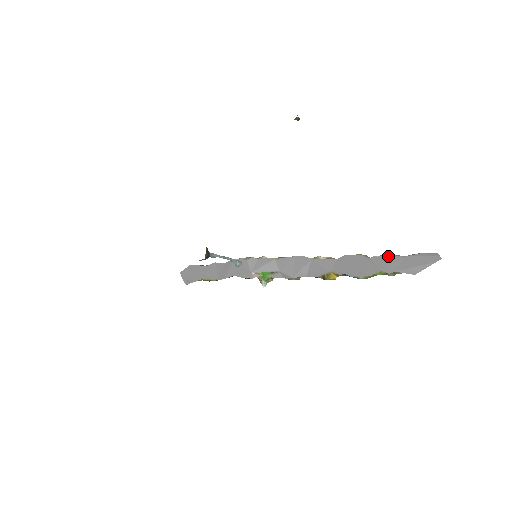
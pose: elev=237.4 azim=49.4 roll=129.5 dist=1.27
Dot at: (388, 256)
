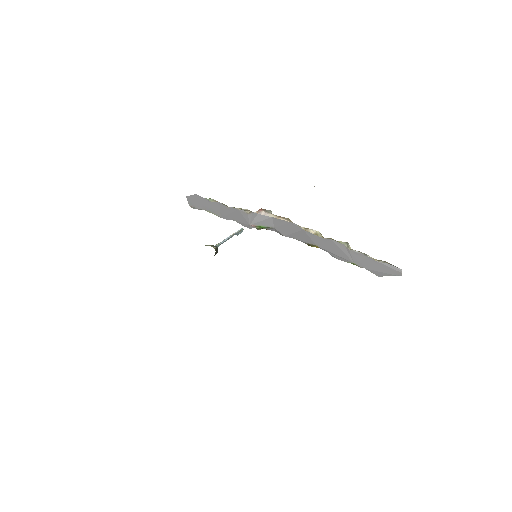
Dot at: (364, 255)
